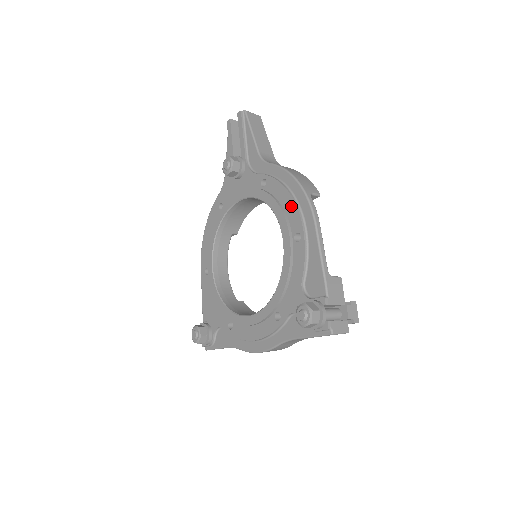
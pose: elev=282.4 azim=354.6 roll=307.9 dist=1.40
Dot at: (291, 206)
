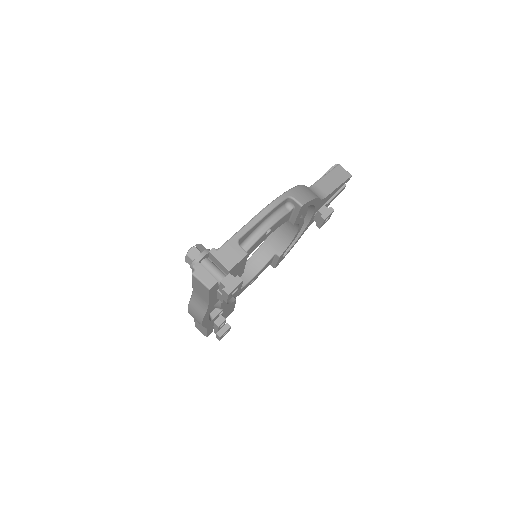
Dot at: occluded
